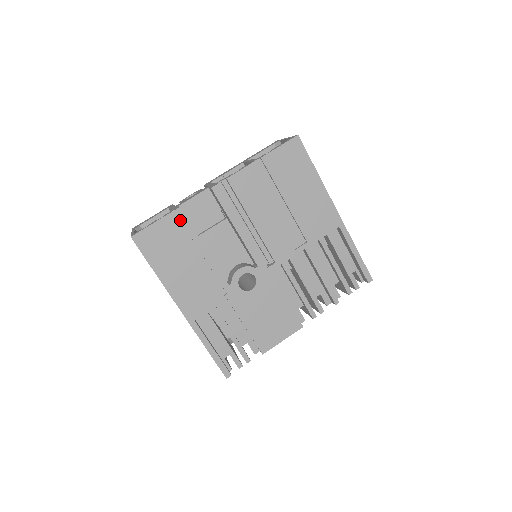
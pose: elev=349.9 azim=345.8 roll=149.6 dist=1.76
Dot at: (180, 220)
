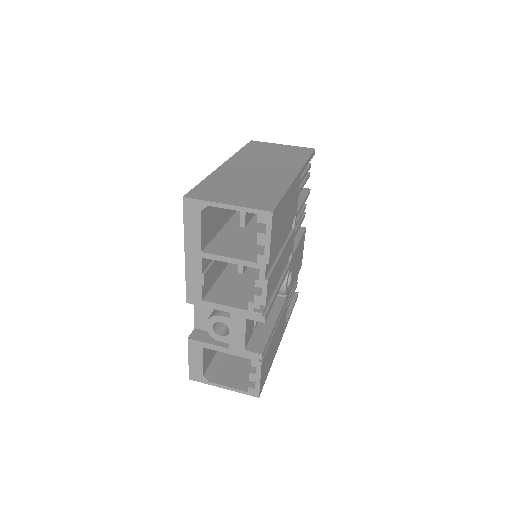
Dot at: (264, 352)
